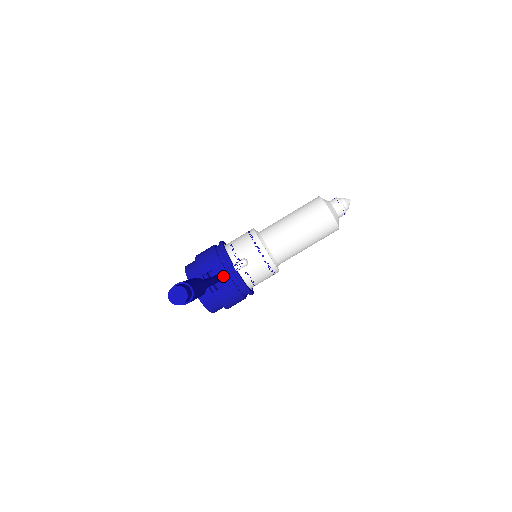
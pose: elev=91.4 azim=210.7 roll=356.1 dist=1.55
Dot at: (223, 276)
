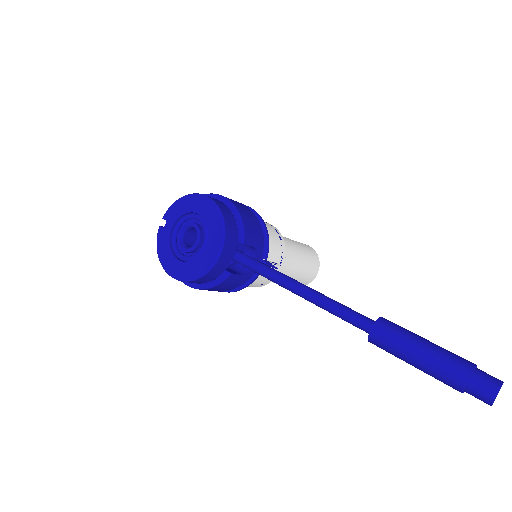
Dot at: occluded
